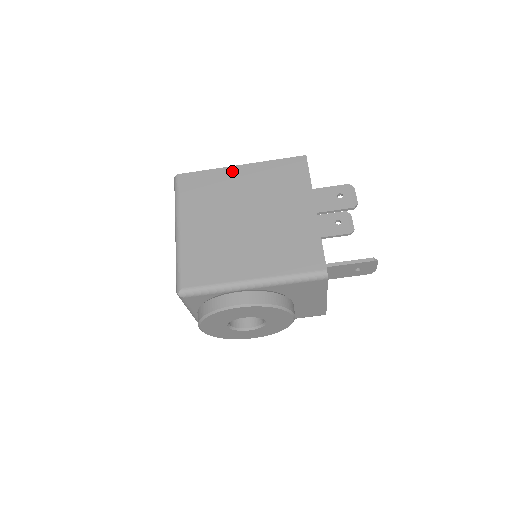
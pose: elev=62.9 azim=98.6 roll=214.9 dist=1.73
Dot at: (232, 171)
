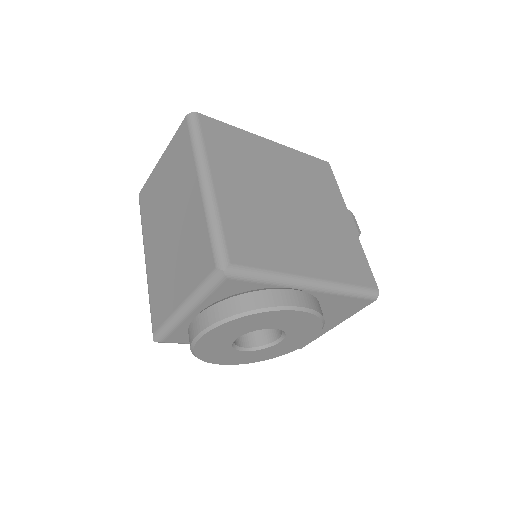
Dot at: (261, 141)
